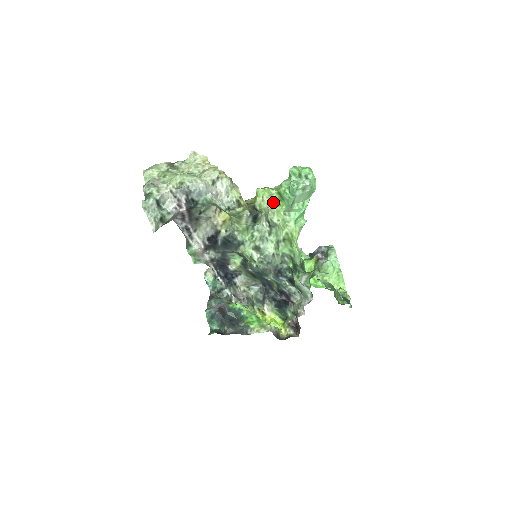
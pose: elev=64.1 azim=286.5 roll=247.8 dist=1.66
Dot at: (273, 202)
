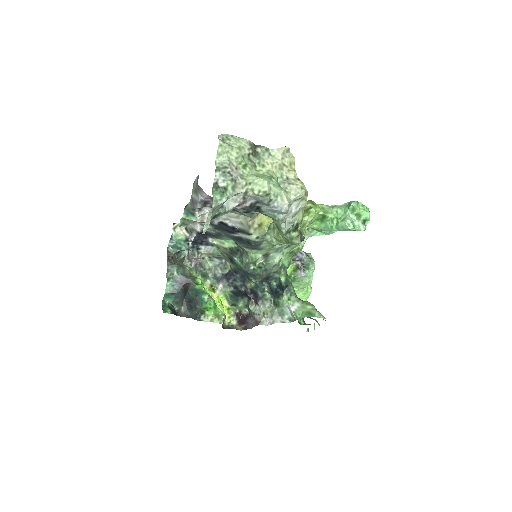
Dot at: occluded
